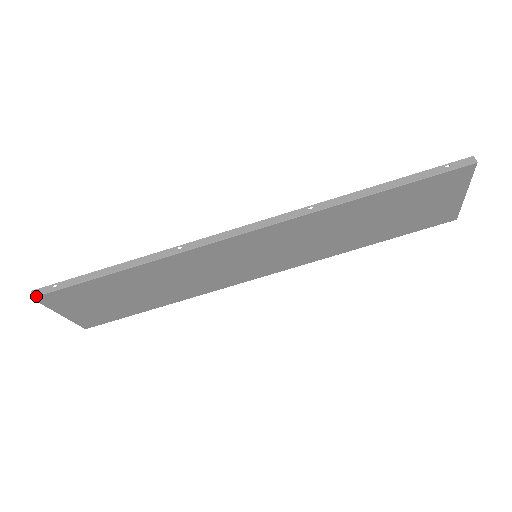
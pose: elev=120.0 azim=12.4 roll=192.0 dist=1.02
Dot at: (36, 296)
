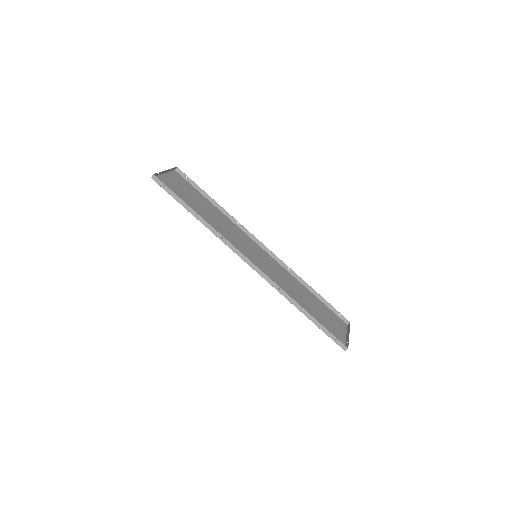
Dot at: occluded
